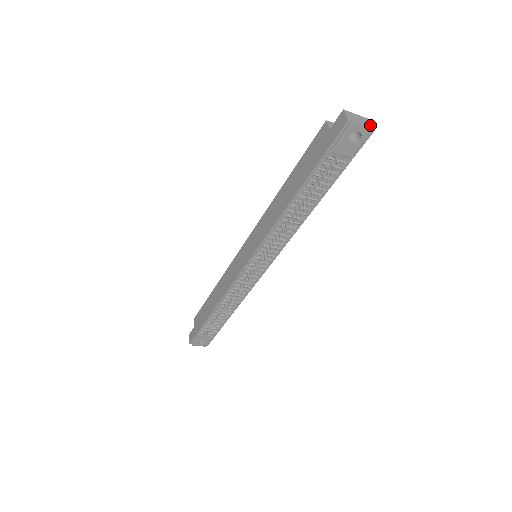
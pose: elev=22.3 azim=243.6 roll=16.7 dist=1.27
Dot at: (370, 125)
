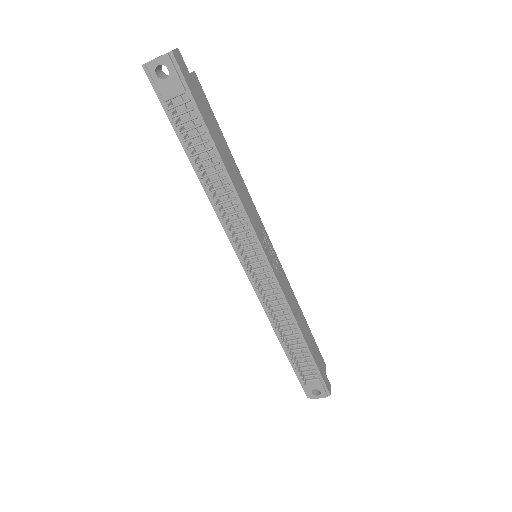
Dot at: (170, 51)
